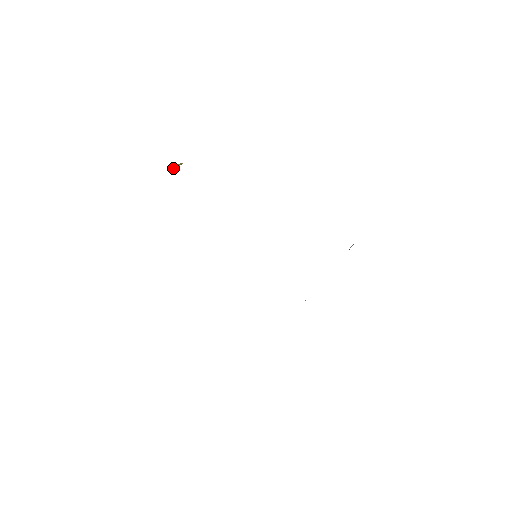
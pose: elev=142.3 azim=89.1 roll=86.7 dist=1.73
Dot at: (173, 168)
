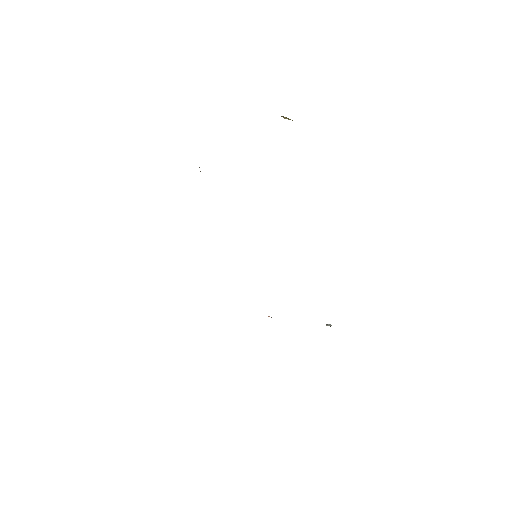
Dot at: (283, 117)
